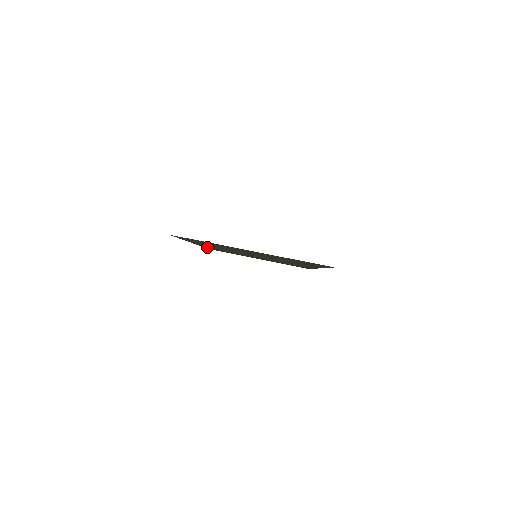
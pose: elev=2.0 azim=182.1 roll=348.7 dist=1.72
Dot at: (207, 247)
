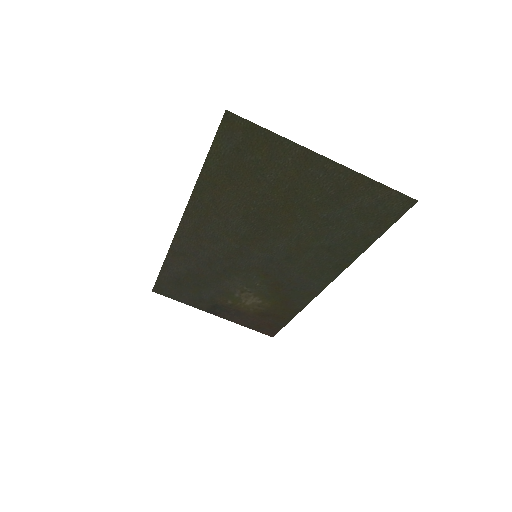
Dot at: (174, 258)
